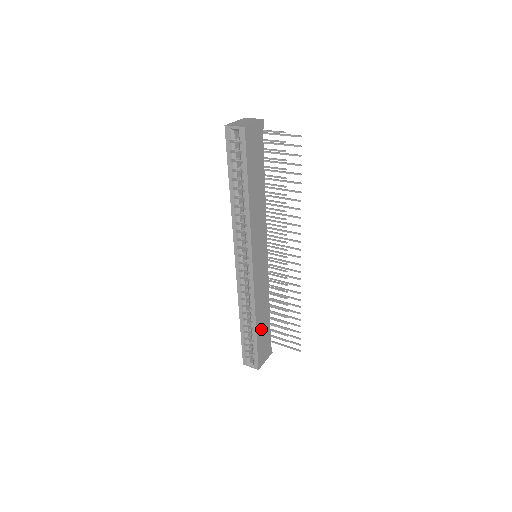
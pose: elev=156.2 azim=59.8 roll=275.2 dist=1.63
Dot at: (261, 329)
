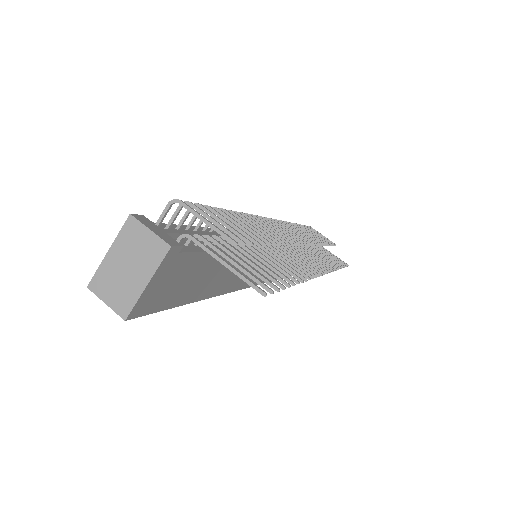
Dot at: occluded
